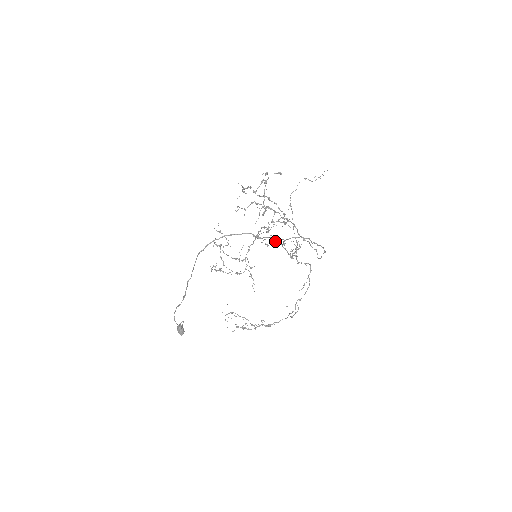
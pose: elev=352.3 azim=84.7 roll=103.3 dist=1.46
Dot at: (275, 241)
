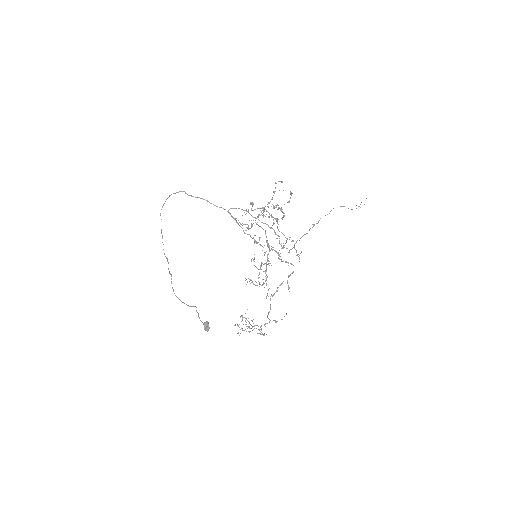
Dot at: (248, 228)
